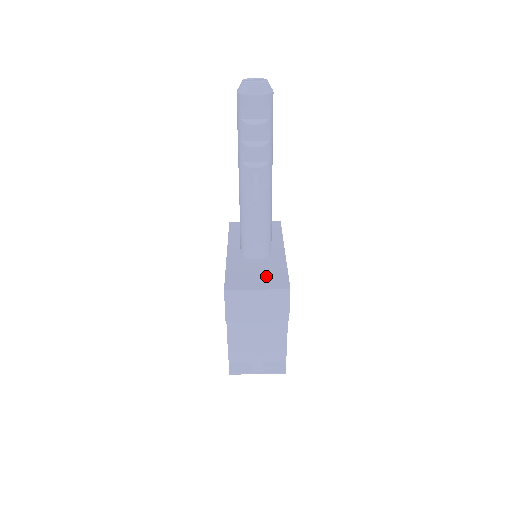
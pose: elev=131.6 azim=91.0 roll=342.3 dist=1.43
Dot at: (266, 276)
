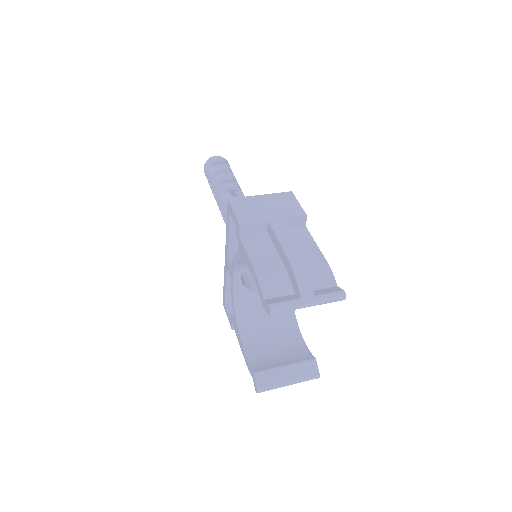
Dot at: occluded
